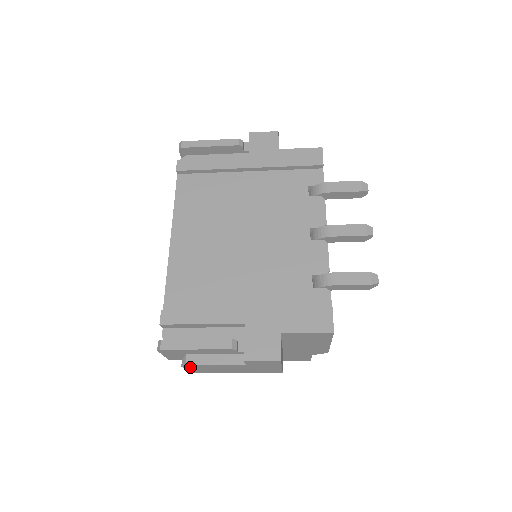
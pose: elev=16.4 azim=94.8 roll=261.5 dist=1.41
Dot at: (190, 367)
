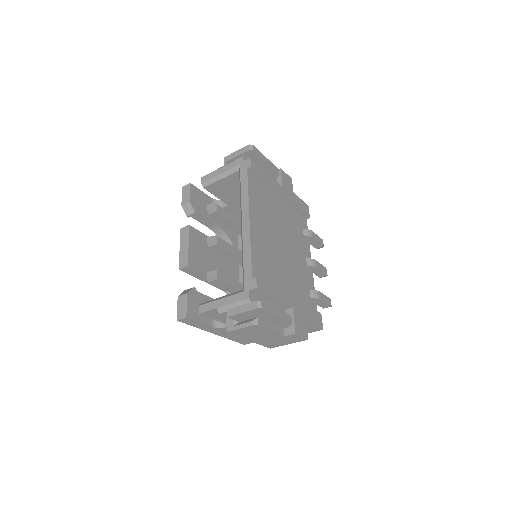
Dot at: (252, 328)
